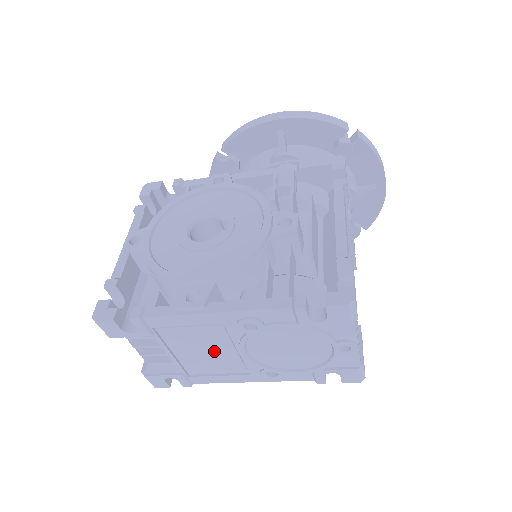
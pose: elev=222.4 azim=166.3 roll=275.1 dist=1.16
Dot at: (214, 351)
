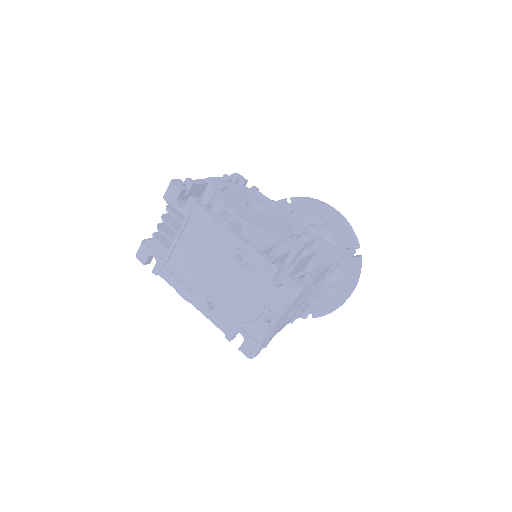
Dot at: (200, 260)
